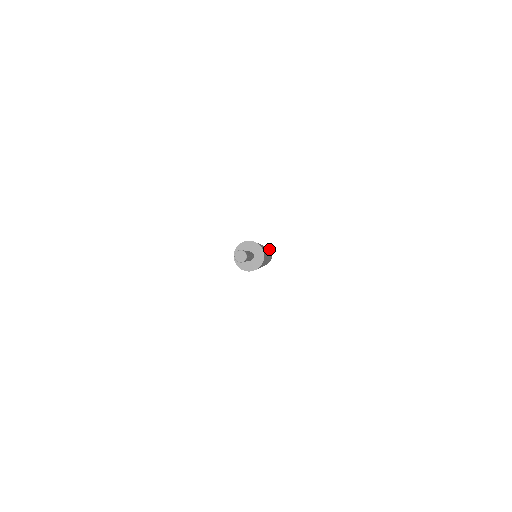
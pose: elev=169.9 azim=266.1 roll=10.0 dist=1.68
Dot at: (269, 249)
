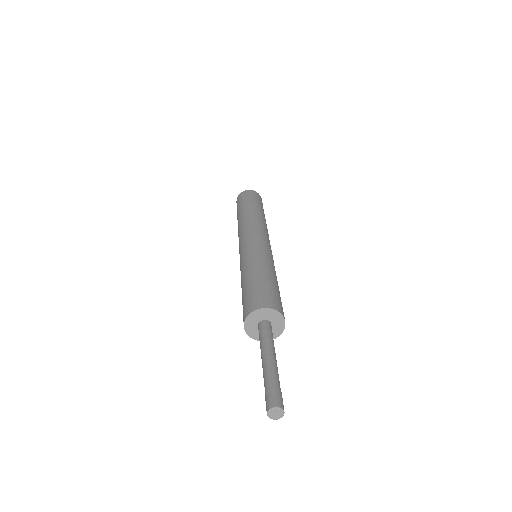
Dot at: (258, 194)
